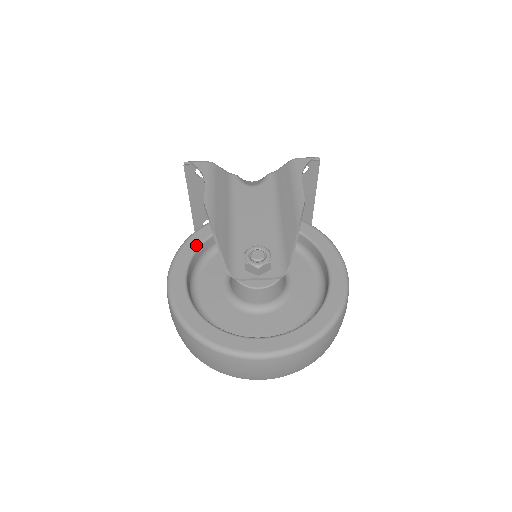
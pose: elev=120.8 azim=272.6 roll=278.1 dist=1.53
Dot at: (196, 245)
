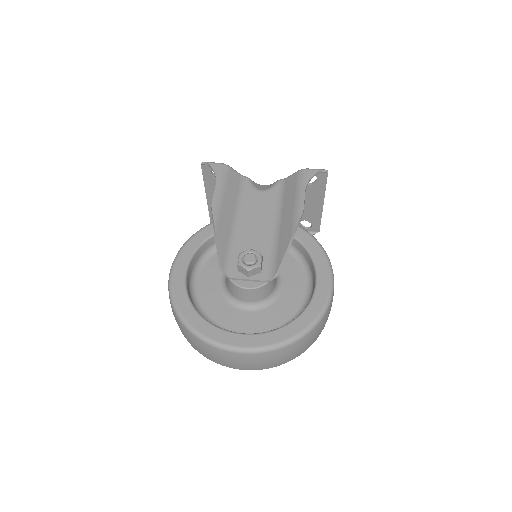
Dot at: (201, 241)
